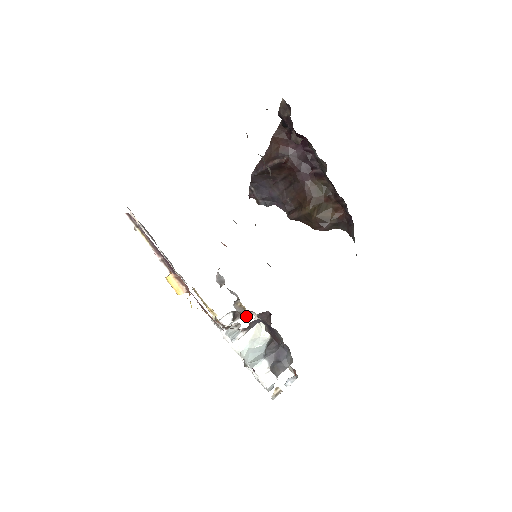
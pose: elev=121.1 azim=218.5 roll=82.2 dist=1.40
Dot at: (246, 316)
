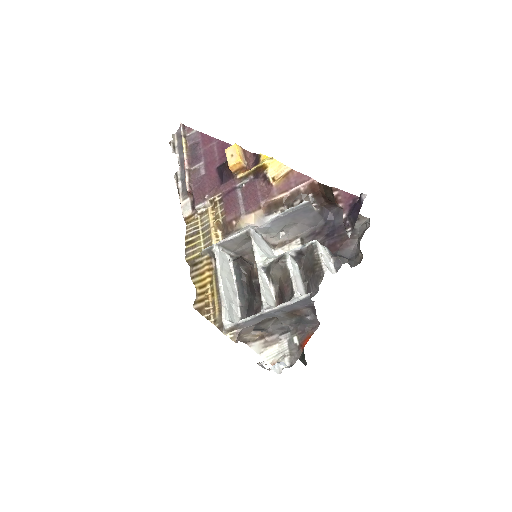
Dot at: (270, 249)
